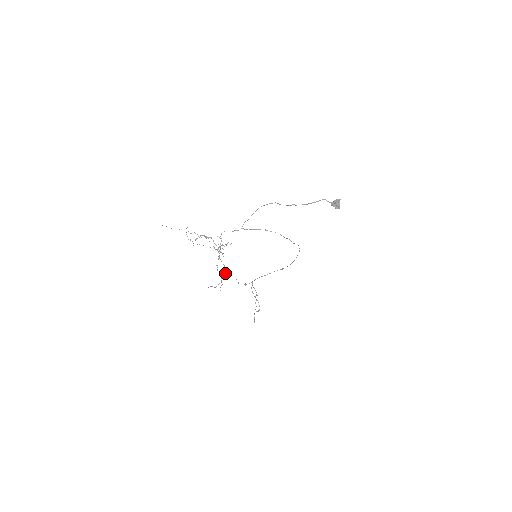
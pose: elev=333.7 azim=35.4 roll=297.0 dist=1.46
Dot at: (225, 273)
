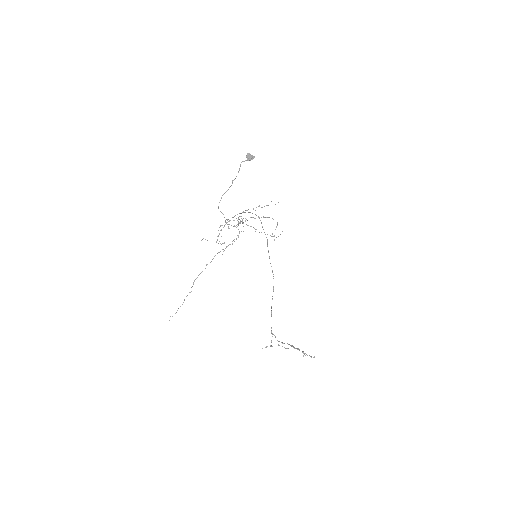
Dot at: occluded
